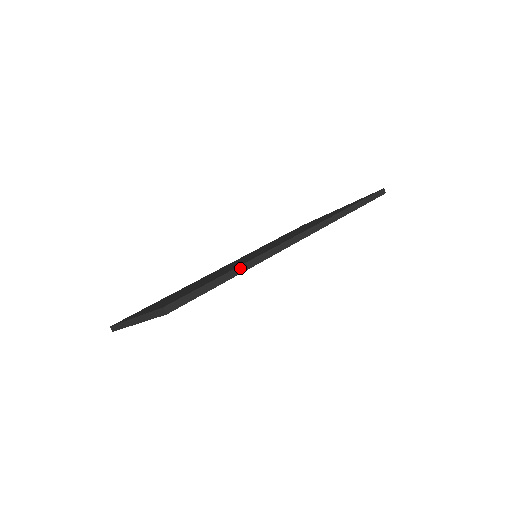
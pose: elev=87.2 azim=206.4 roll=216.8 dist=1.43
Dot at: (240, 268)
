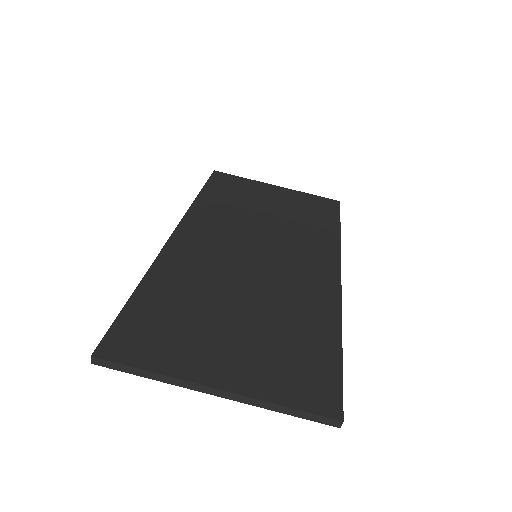
Dot at: (341, 333)
